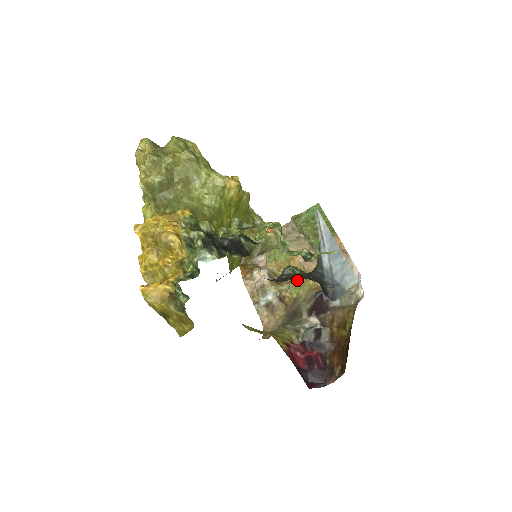
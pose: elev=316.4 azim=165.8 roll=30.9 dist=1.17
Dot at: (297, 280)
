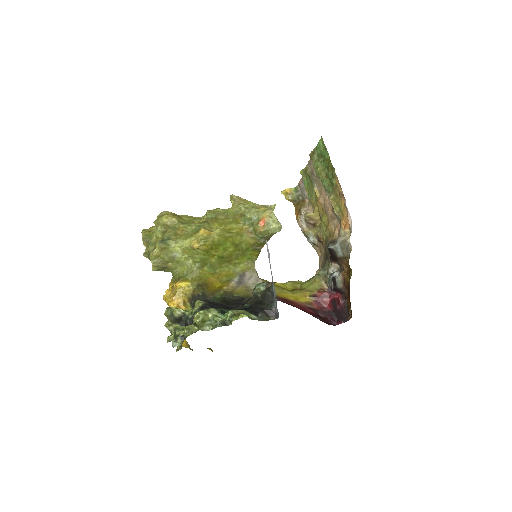
Dot at: (323, 224)
